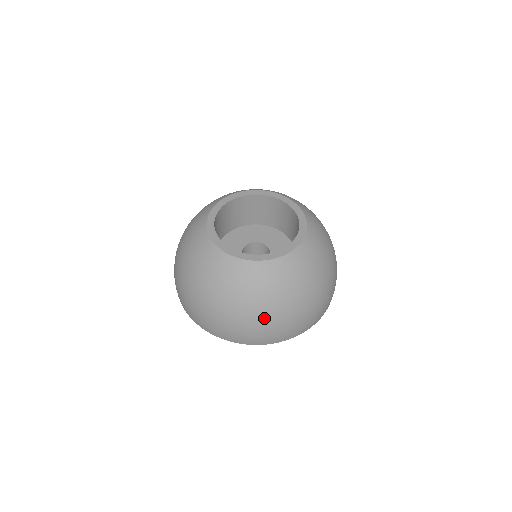
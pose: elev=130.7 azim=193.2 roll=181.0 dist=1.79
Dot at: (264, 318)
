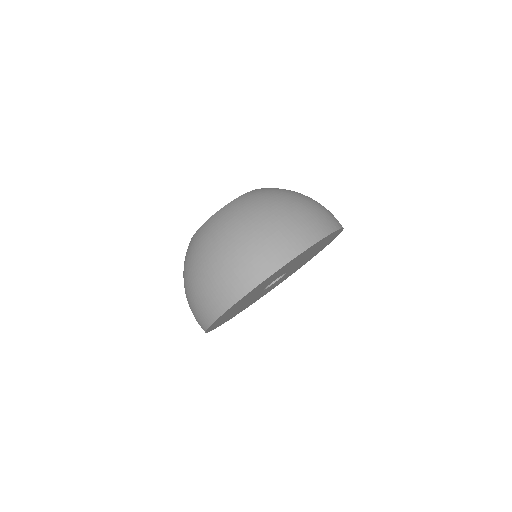
Dot at: (240, 241)
